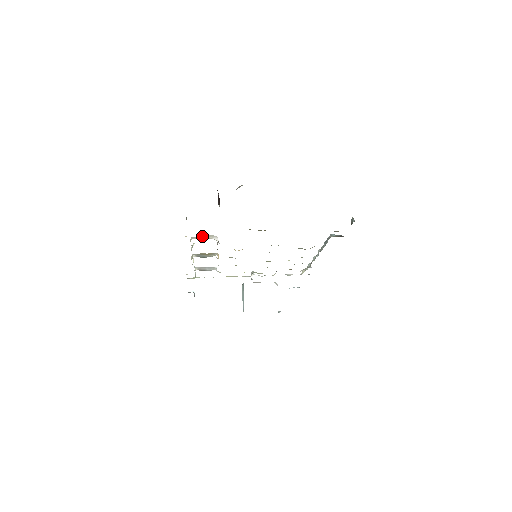
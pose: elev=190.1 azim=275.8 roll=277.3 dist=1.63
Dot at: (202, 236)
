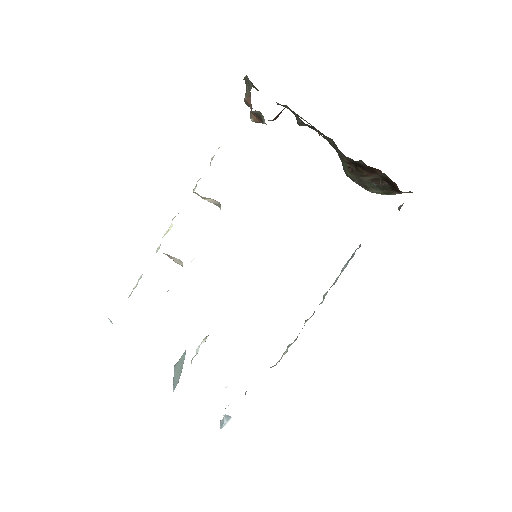
Dot at: occluded
